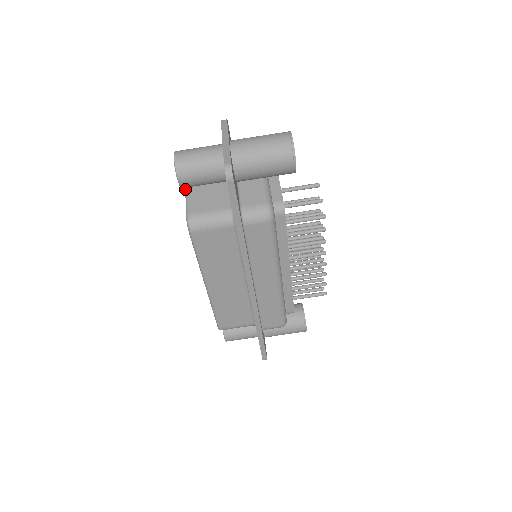
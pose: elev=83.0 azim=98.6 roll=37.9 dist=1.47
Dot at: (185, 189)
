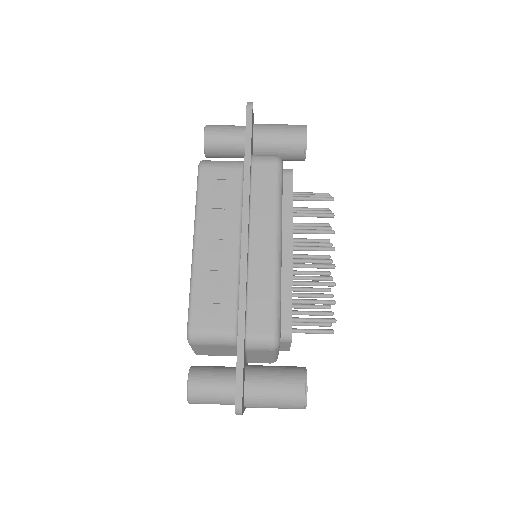
Dot at: occluded
